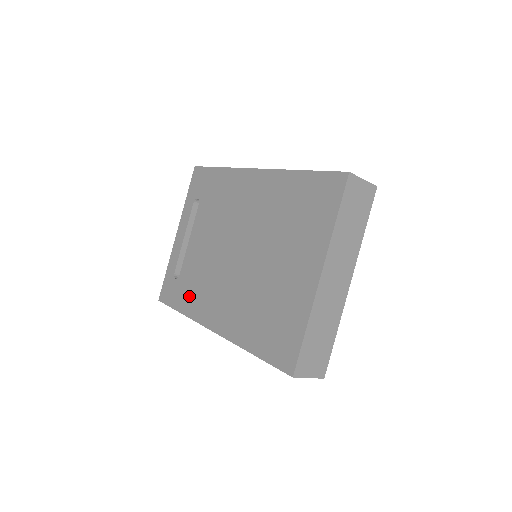
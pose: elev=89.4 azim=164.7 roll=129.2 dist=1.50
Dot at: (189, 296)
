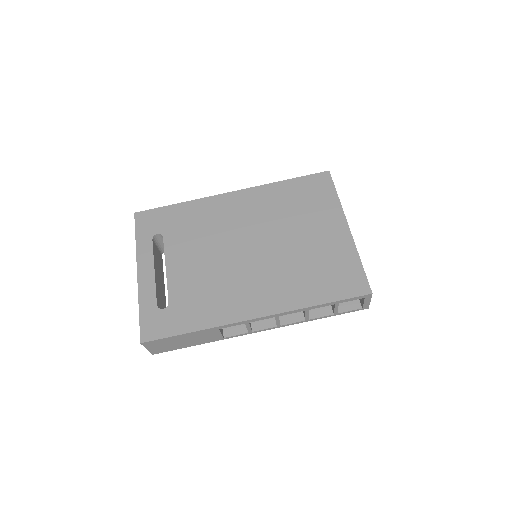
Dot at: (200, 310)
